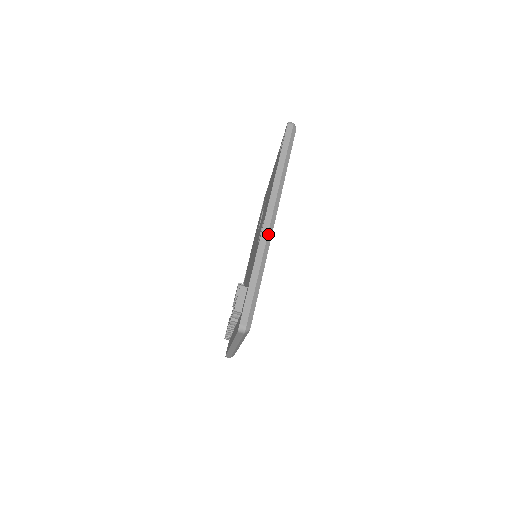
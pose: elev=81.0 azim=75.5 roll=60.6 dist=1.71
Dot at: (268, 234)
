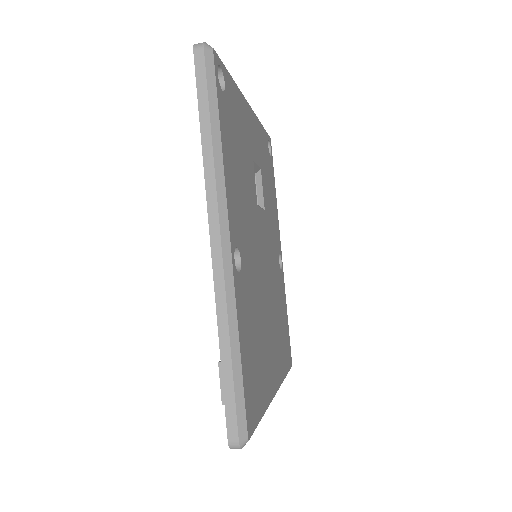
Dot at: (224, 275)
